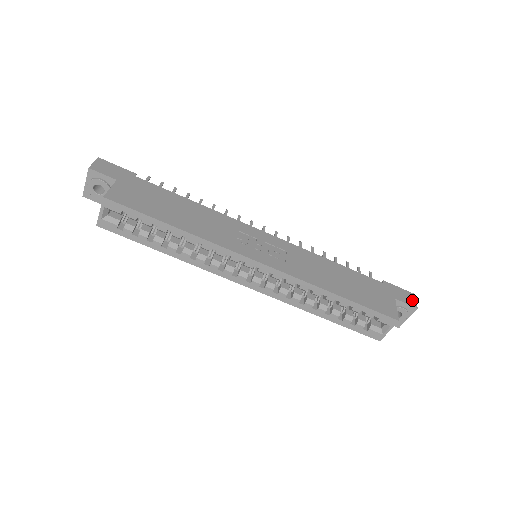
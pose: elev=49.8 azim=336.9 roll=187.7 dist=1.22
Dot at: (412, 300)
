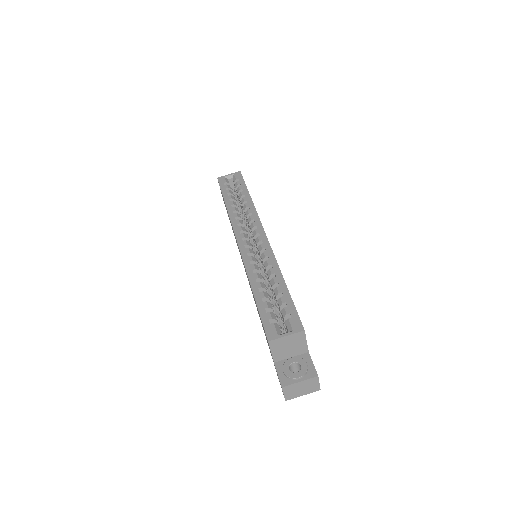
Dot at: occluded
